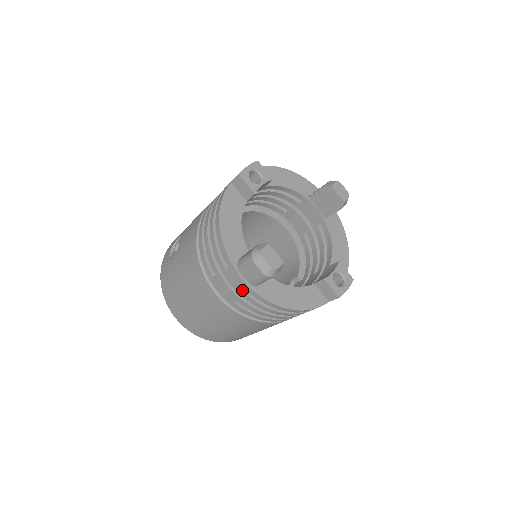
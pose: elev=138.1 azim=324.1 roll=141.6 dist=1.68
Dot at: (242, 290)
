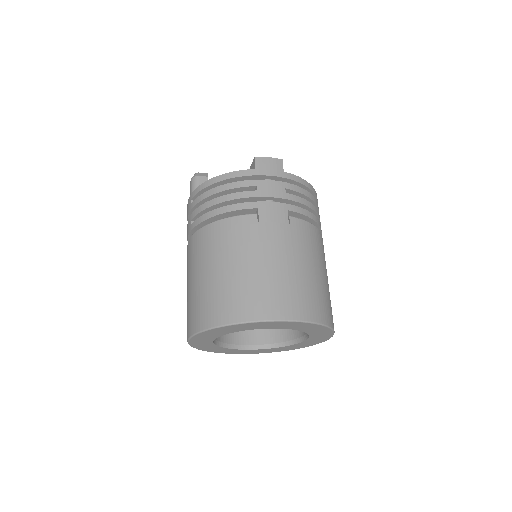
Dot at: (189, 207)
